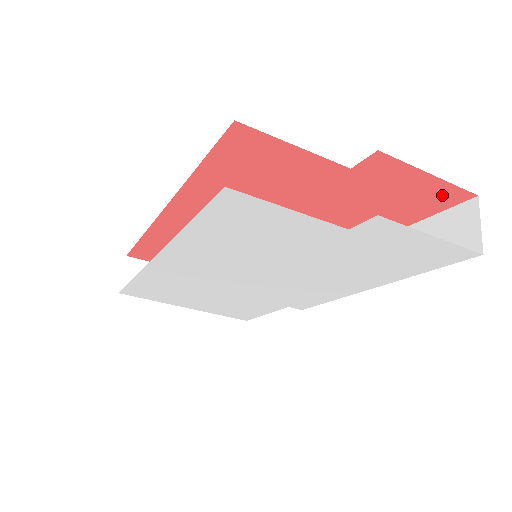
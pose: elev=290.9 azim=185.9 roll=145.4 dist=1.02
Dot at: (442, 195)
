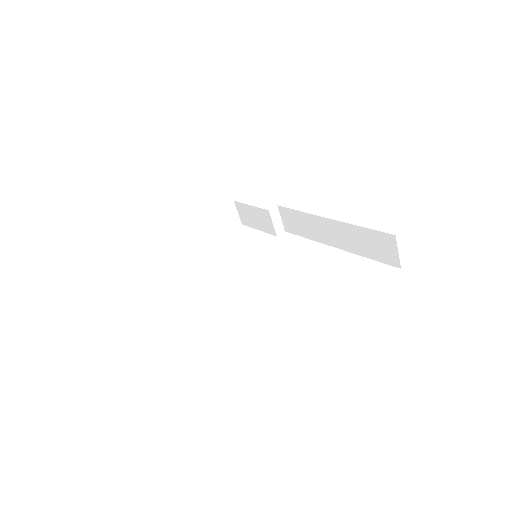
Dot at: occluded
